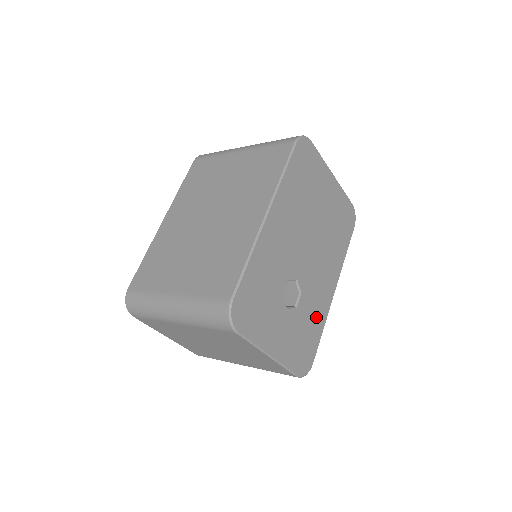
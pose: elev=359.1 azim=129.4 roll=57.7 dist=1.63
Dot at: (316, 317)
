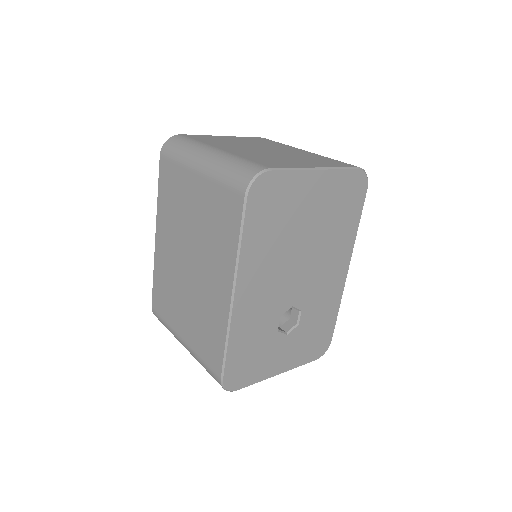
Dot at: (327, 309)
